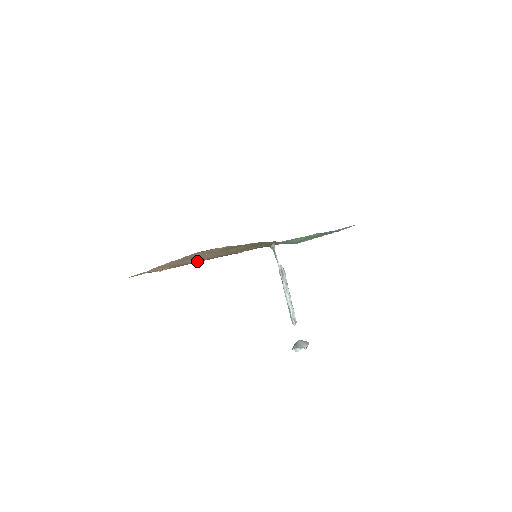
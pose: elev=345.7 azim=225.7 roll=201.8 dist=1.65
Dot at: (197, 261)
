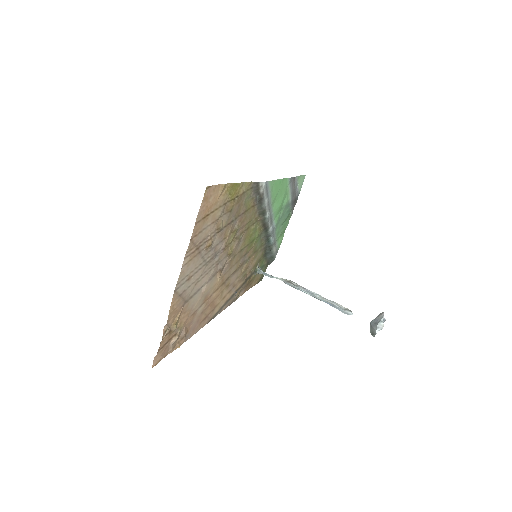
Dot at: (207, 312)
